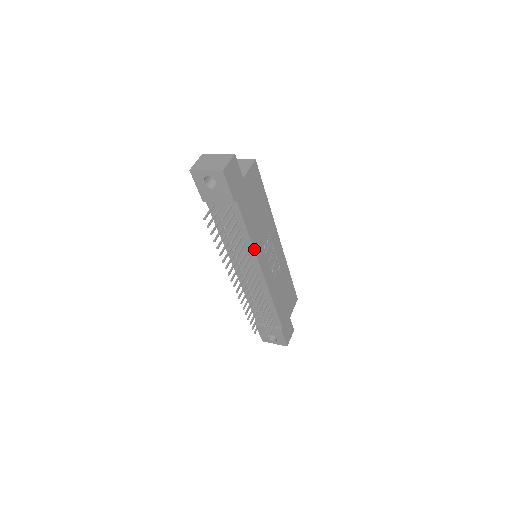
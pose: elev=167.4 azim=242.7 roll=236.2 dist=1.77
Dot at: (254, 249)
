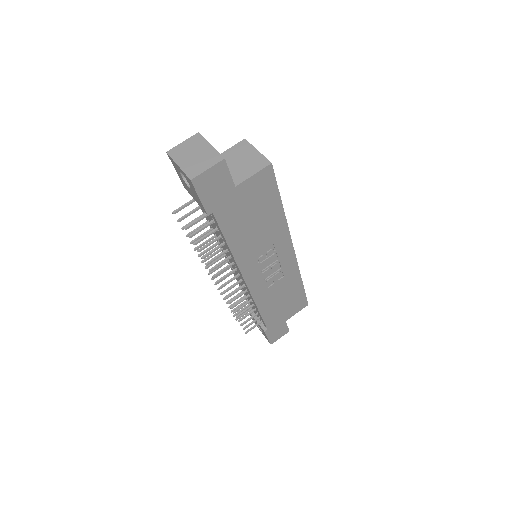
Dot at: (236, 261)
